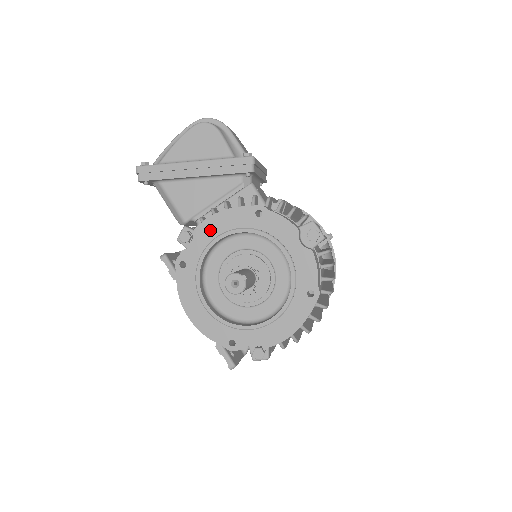
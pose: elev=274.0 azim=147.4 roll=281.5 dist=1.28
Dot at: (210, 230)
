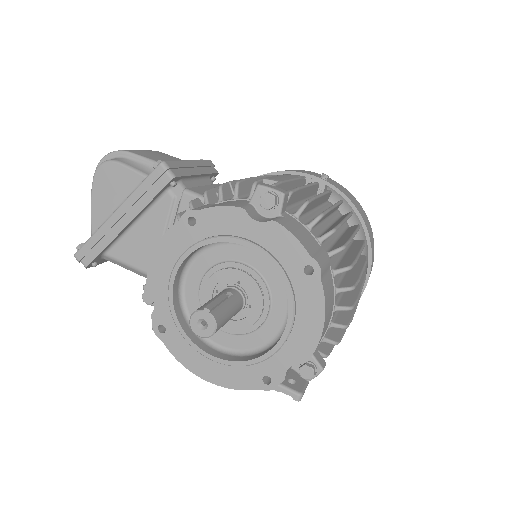
Dot at: (160, 275)
